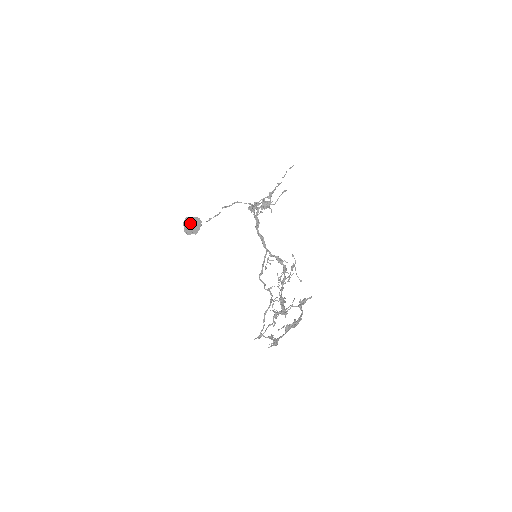
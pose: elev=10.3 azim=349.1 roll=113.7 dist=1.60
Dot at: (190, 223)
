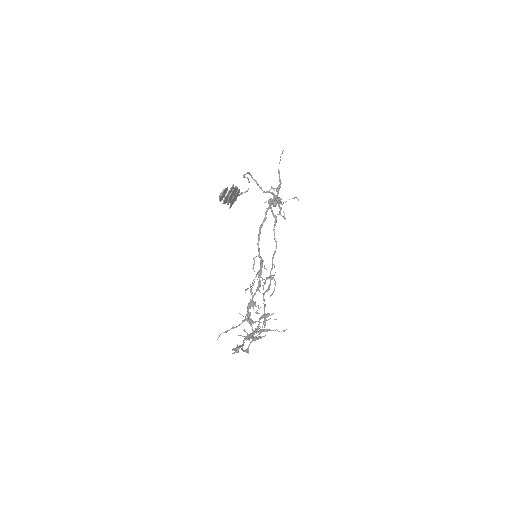
Dot at: (235, 195)
